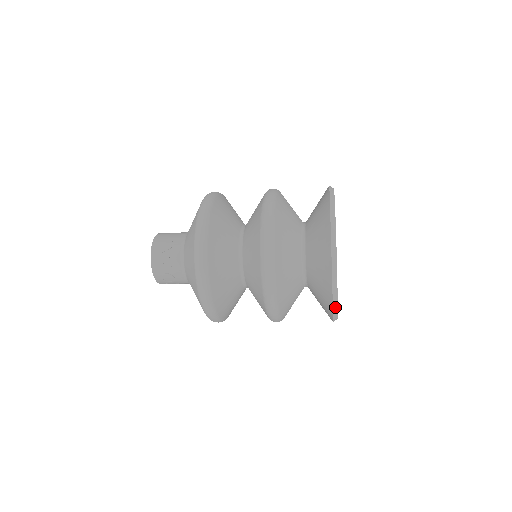
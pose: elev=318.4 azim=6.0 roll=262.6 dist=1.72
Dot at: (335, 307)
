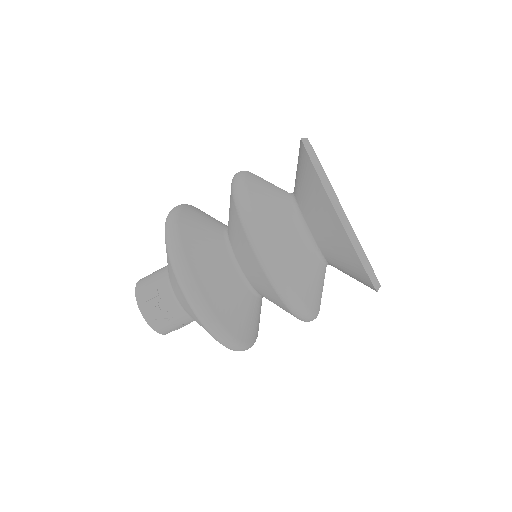
Dot at: (377, 285)
